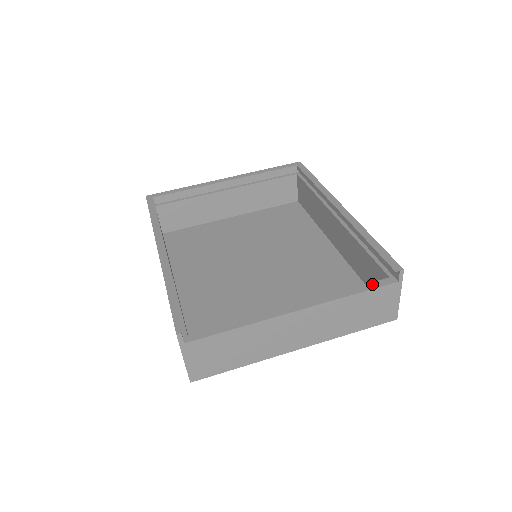
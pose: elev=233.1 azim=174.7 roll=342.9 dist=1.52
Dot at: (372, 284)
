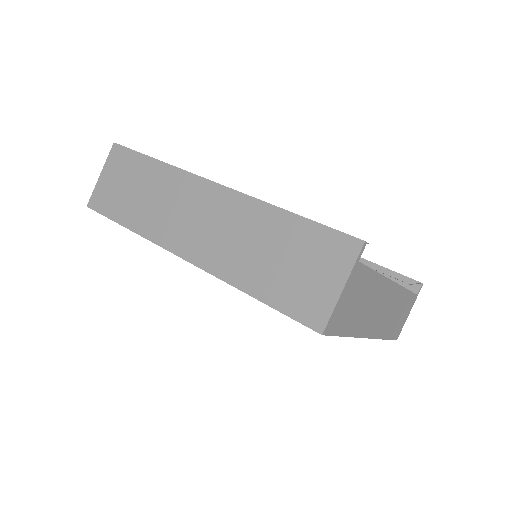
Dot at: occluded
